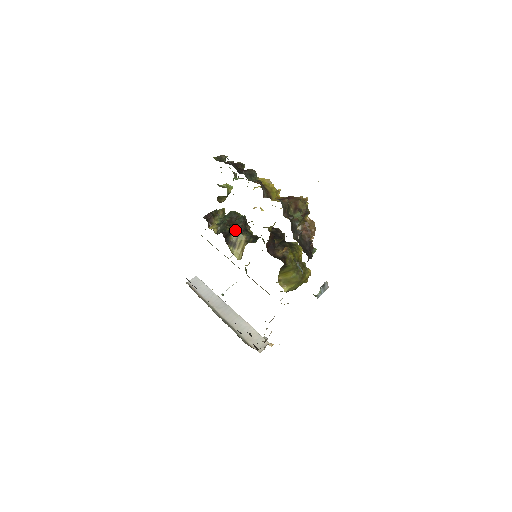
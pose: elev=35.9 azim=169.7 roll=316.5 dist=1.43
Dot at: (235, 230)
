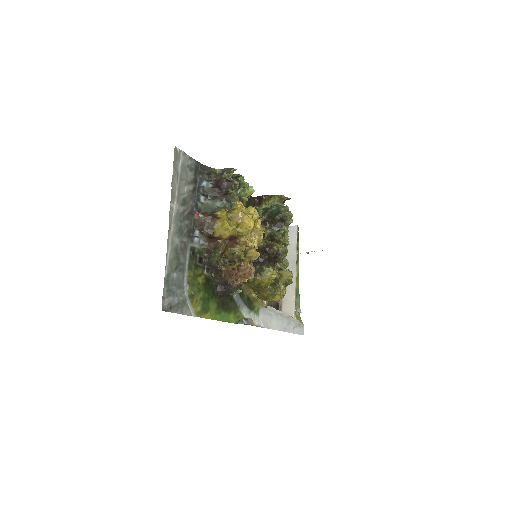
Dot at: (266, 223)
